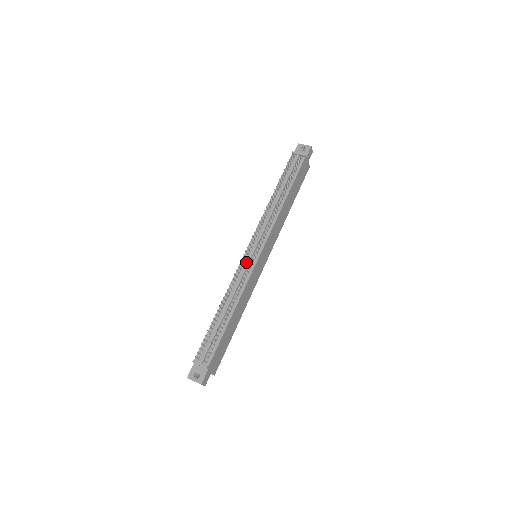
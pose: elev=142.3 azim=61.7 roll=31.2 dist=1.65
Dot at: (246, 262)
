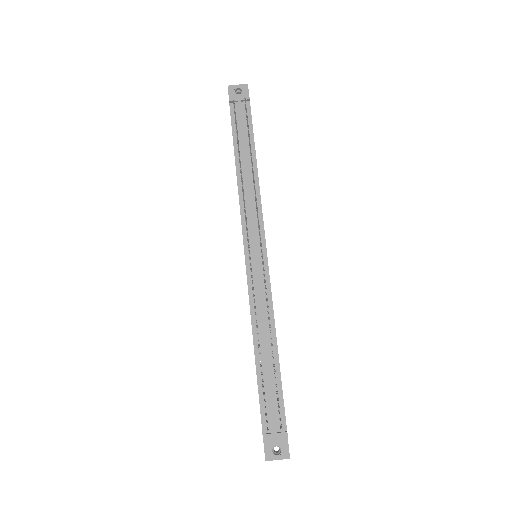
Dot at: (255, 270)
